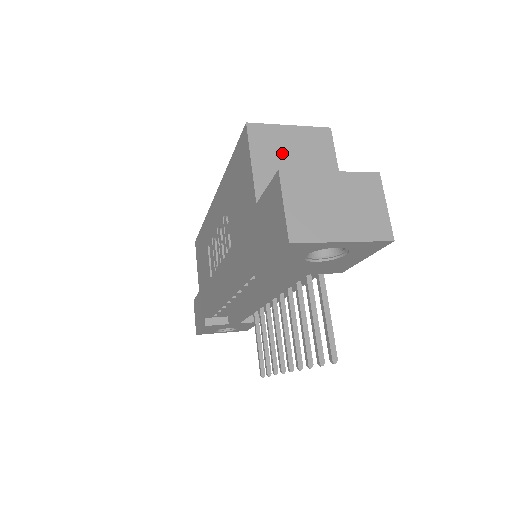
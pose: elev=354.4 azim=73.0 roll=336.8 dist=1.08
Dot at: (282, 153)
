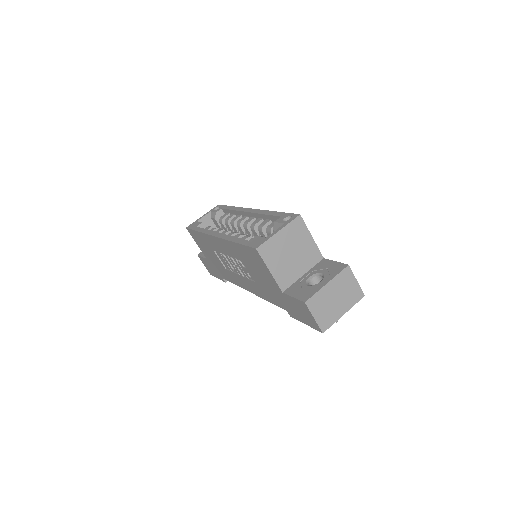
Dot at: (282, 253)
